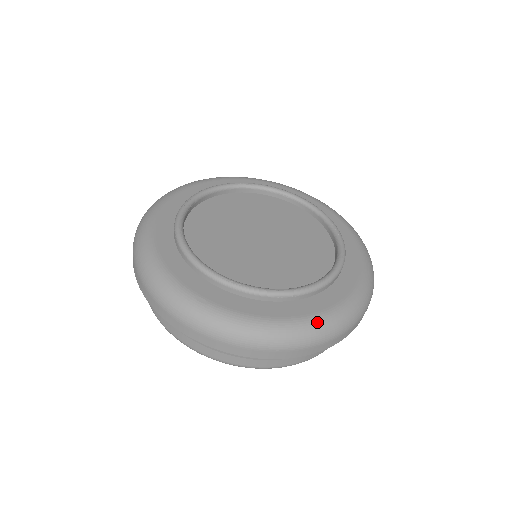
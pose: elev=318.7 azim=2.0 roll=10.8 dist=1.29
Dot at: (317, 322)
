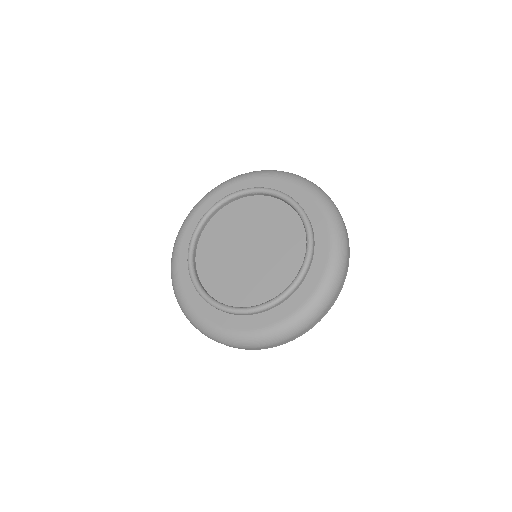
Dot at: (302, 314)
